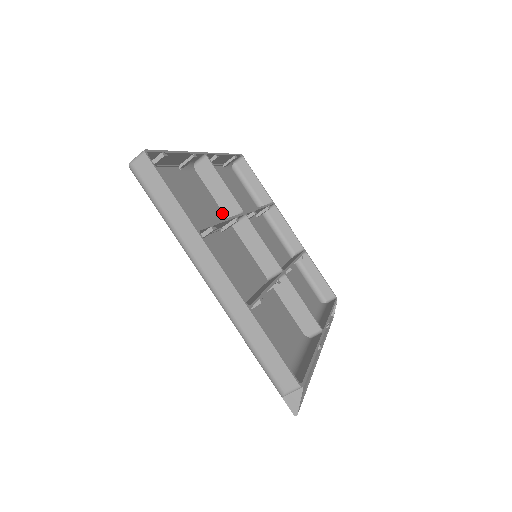
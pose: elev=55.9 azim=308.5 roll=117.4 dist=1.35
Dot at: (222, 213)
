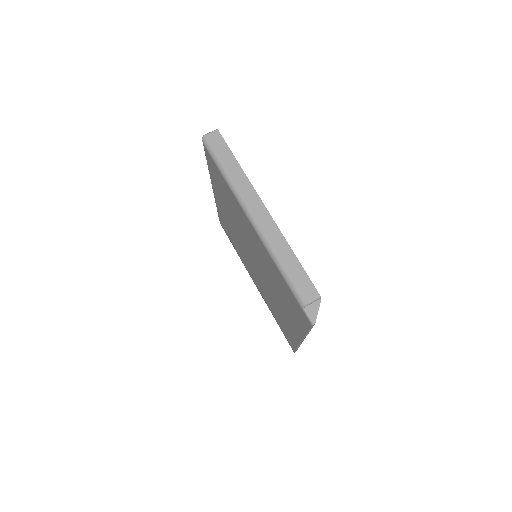
Dot at: occluded
